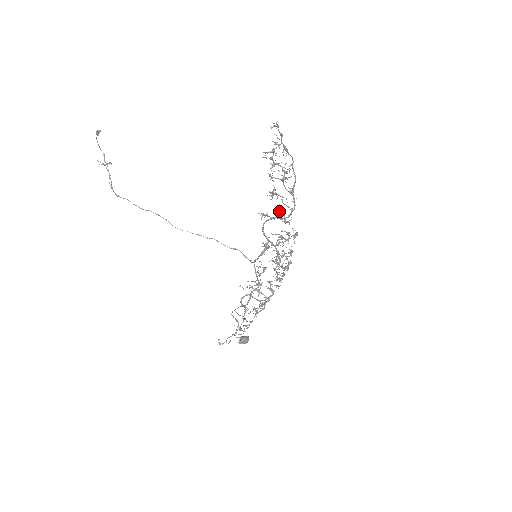
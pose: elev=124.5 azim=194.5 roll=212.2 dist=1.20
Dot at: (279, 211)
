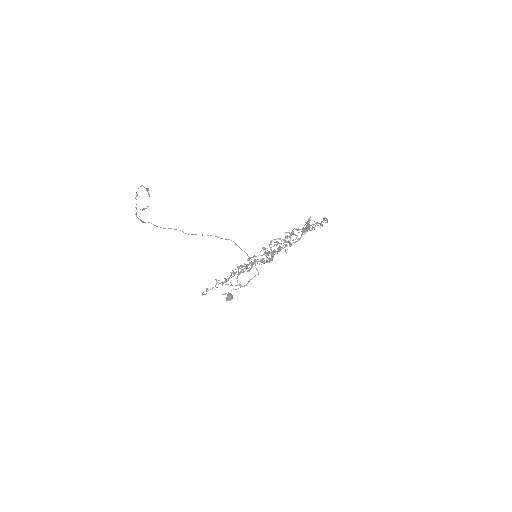
Dot at: occluded
